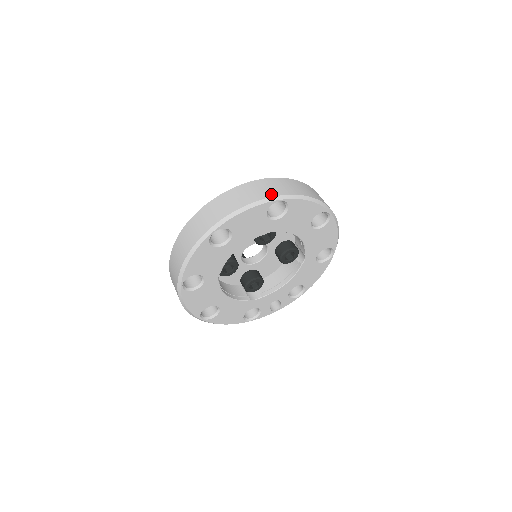
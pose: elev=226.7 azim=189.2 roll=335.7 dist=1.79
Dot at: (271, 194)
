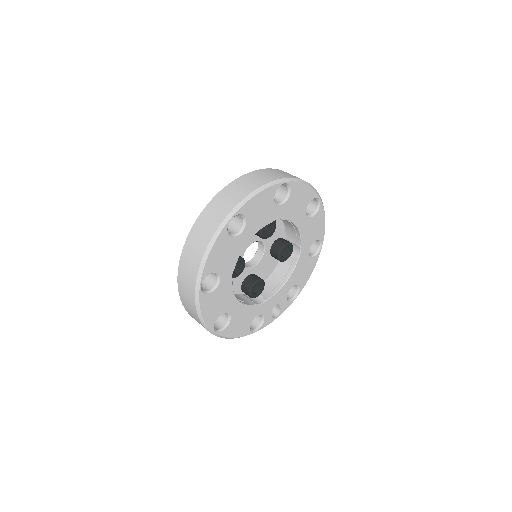
Dot at: (275, 178)
